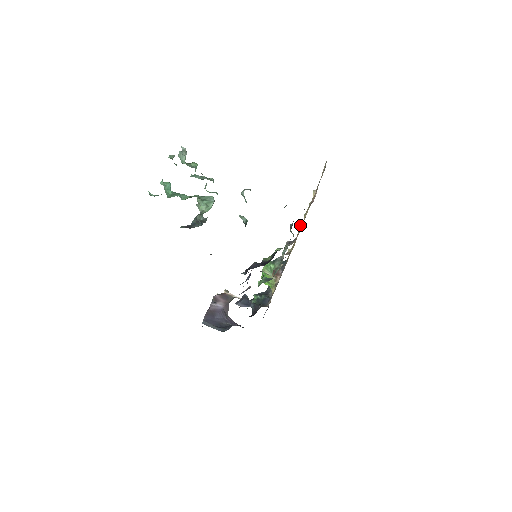
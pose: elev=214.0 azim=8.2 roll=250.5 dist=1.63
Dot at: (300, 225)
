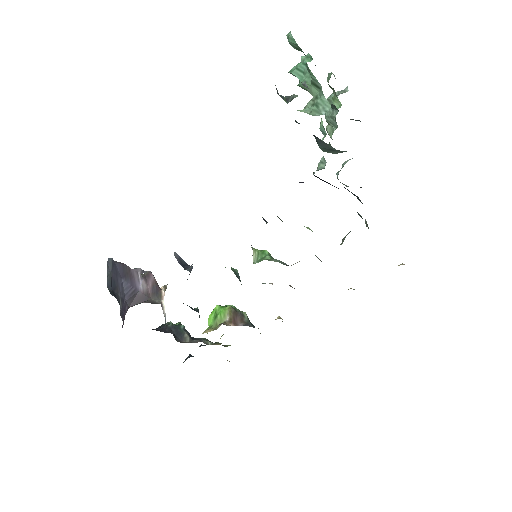
Dot at: occluded
